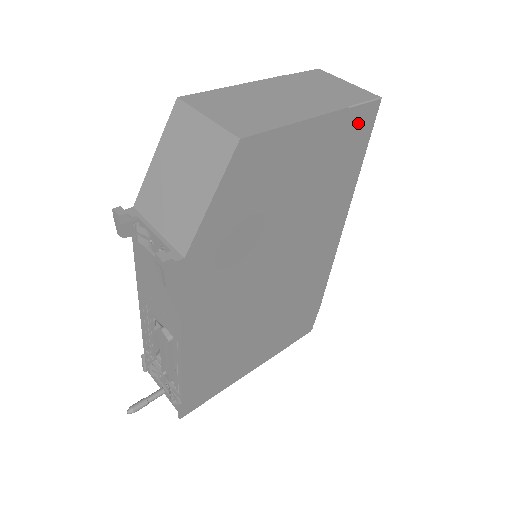
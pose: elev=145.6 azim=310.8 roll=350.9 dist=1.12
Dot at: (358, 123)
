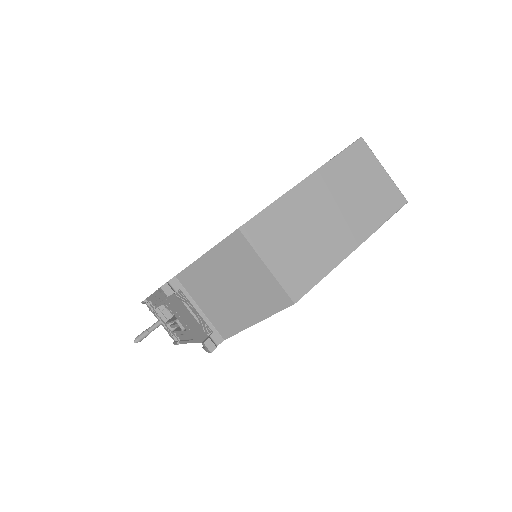
Dot at: occluded
